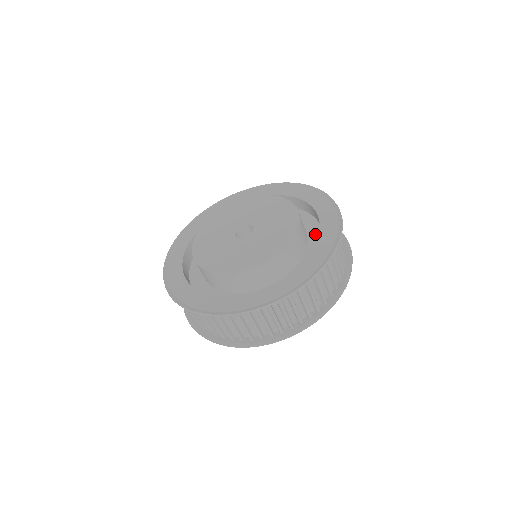
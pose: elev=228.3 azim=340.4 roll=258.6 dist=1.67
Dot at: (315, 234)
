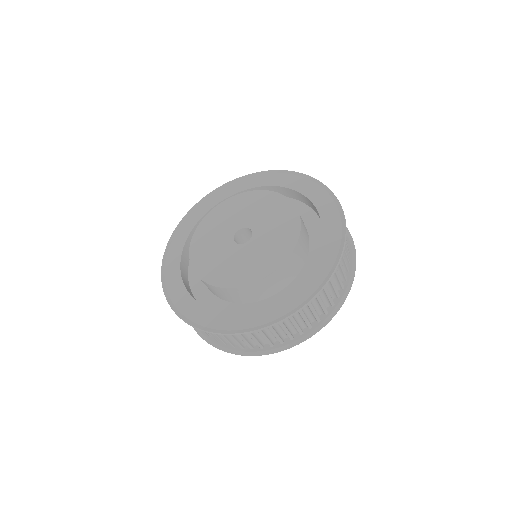
Dot at: occluded
